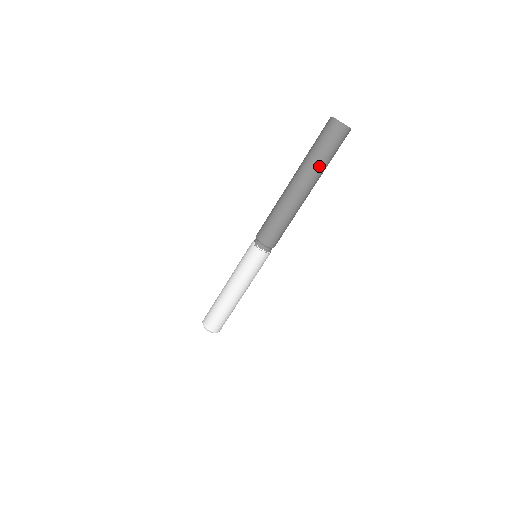
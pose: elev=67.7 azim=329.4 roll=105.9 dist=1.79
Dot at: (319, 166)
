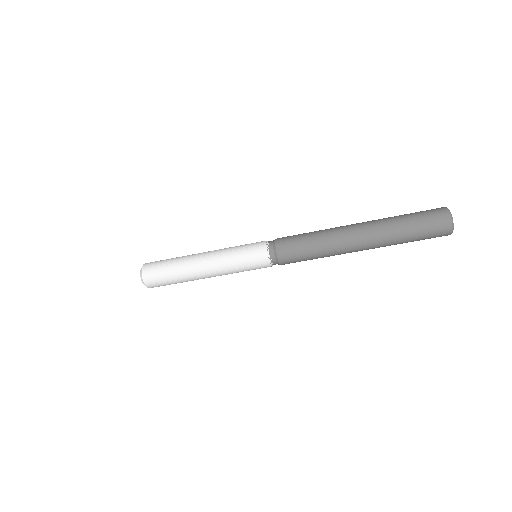
Dot at: (396, 237)
